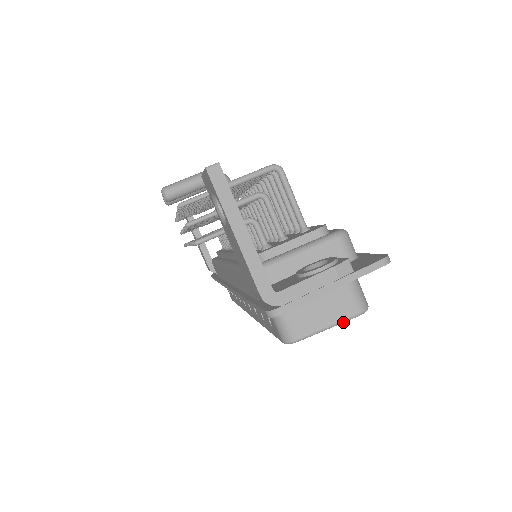
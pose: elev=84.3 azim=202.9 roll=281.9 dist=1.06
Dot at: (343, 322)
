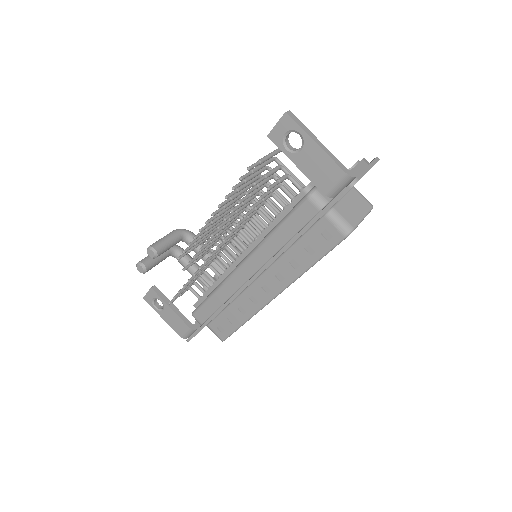
Dot at: occluded
